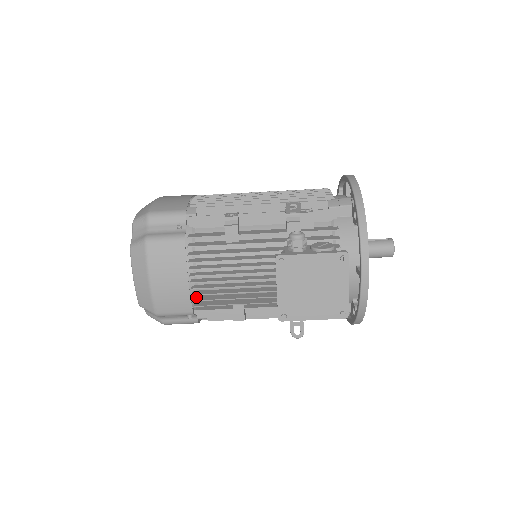
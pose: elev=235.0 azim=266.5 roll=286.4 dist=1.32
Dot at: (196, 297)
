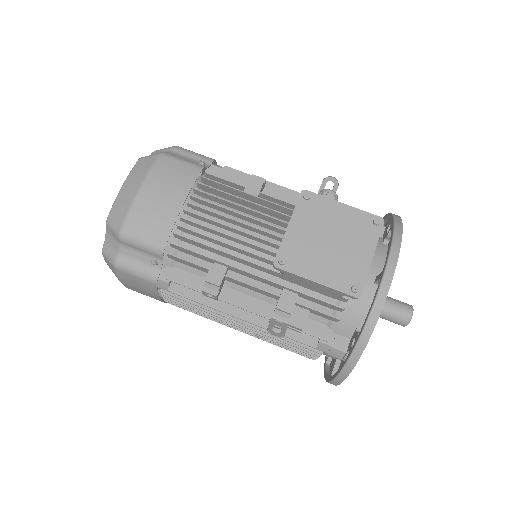
Dot at: (178, 235)
